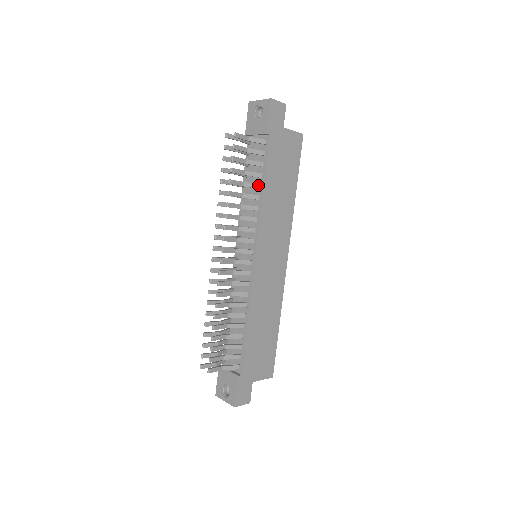
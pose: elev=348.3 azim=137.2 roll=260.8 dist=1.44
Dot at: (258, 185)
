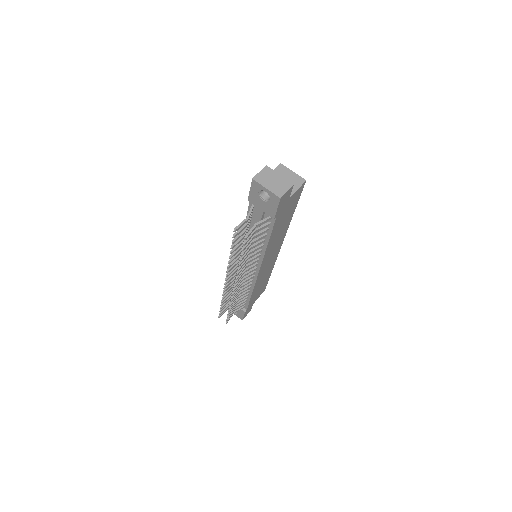
Dot at: (263, 241)
